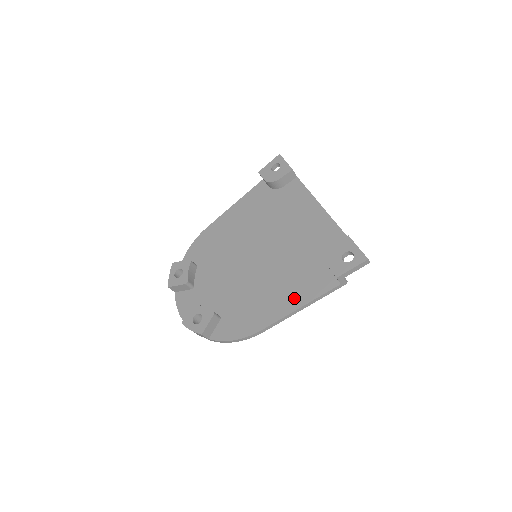
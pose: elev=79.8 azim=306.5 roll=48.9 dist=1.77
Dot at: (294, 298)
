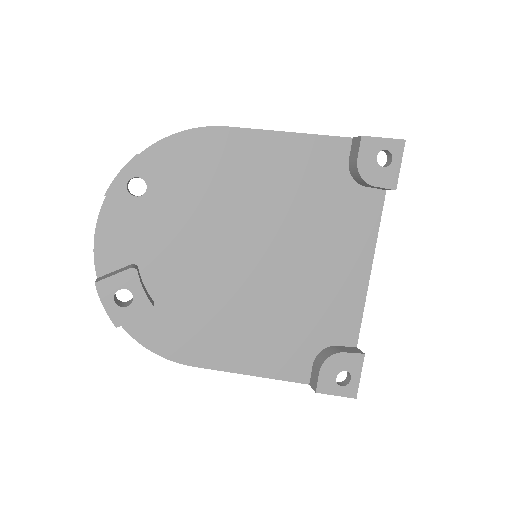
Dot at: (256, 359)
